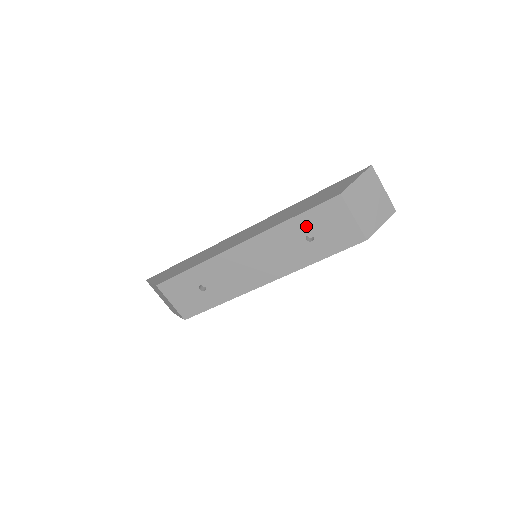
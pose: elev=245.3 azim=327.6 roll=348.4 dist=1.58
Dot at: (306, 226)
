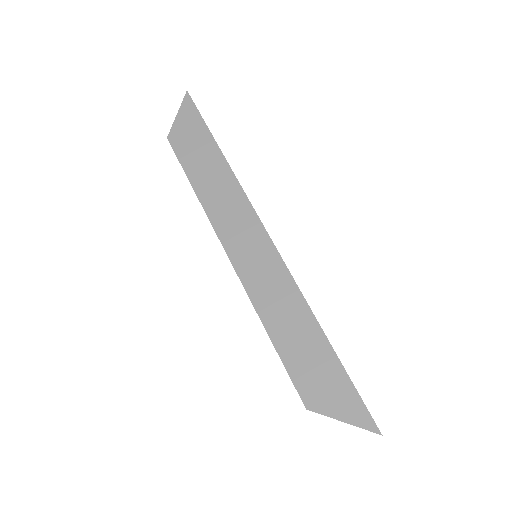
Dot at: occluded
